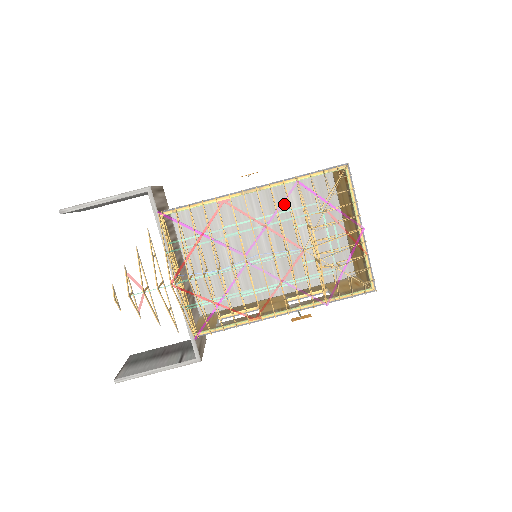
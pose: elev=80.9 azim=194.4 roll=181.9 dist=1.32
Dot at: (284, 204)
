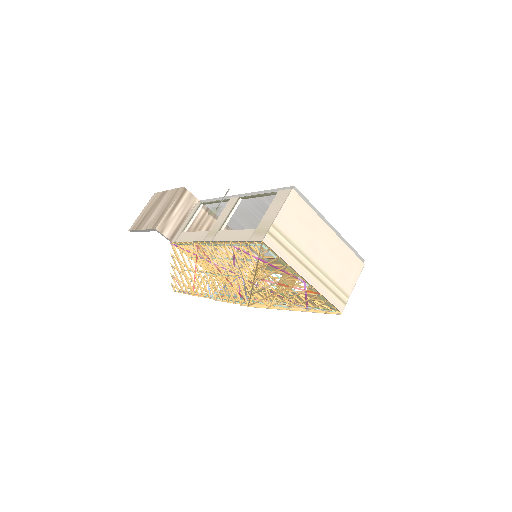
Dot at: occluded
